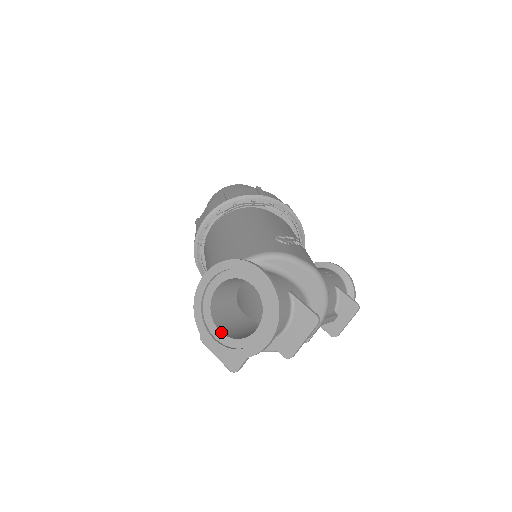
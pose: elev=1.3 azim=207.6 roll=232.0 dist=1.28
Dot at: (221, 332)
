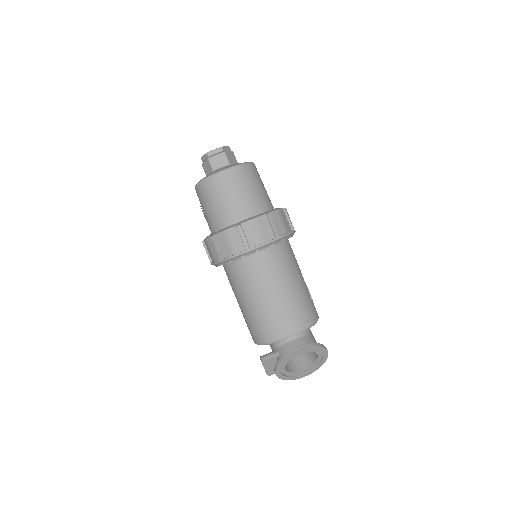
Dot at: (286, 369)
